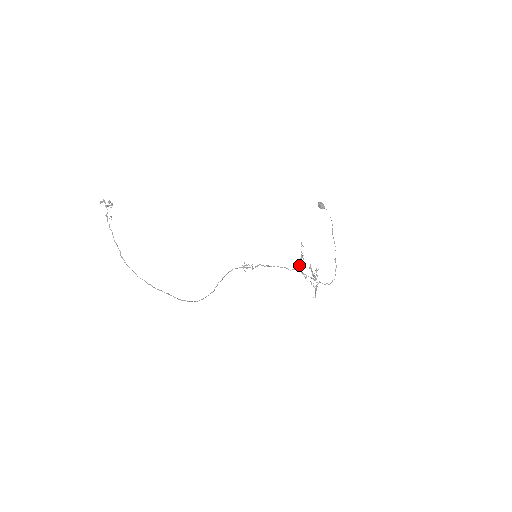
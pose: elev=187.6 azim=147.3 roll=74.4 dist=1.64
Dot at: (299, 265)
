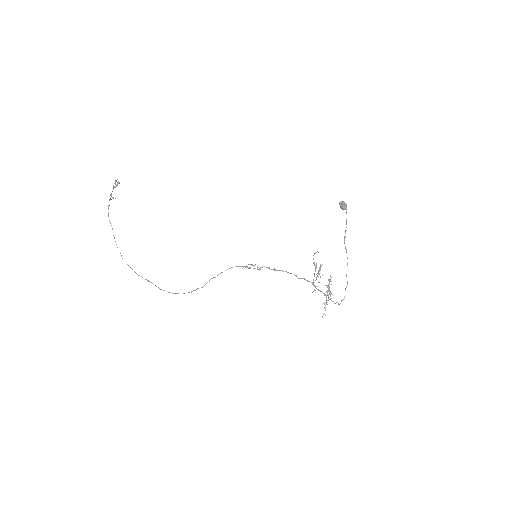
Dot at: (317, 275)
